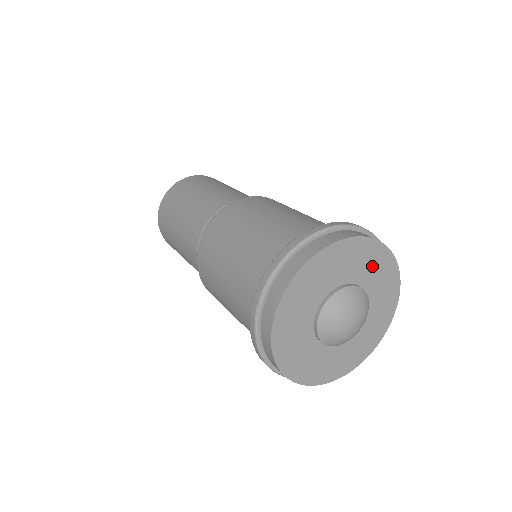
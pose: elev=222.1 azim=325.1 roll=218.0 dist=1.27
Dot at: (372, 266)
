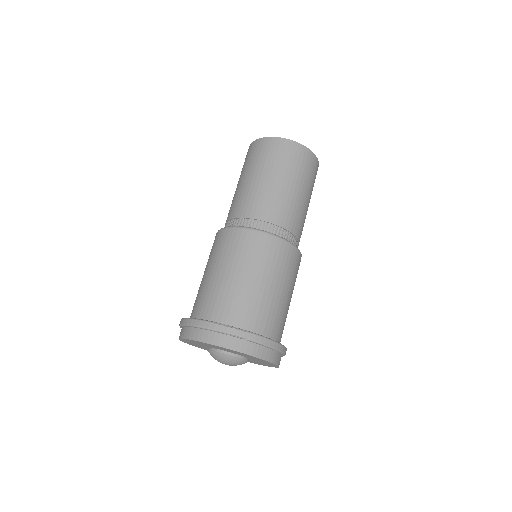
Dot at: (257, 359)
